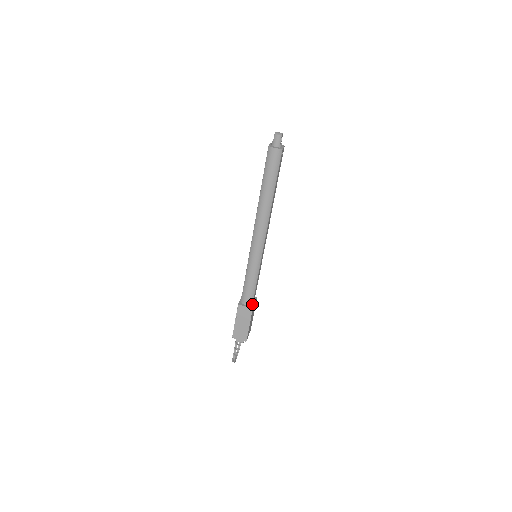
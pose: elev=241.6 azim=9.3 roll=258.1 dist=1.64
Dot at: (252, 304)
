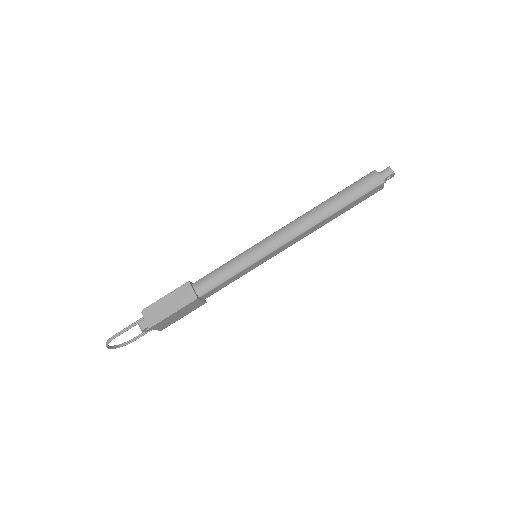
Dot at: (200, 296)
